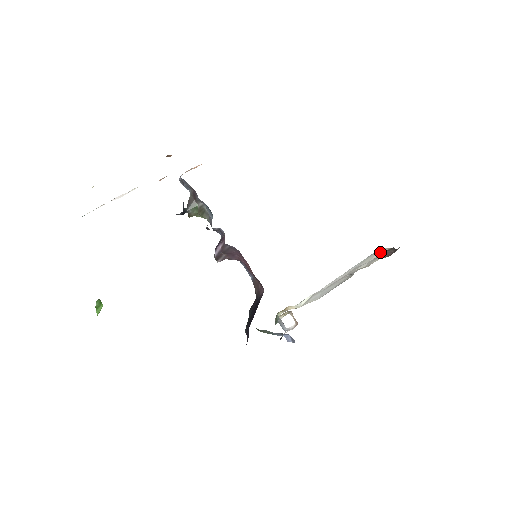
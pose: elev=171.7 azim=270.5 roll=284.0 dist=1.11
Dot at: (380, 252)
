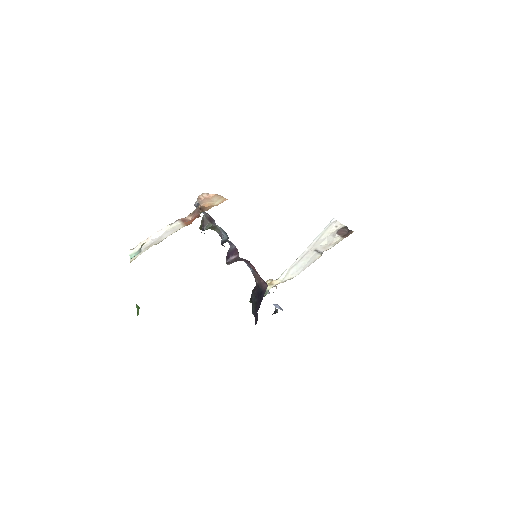
Dot at: (335, 226)
